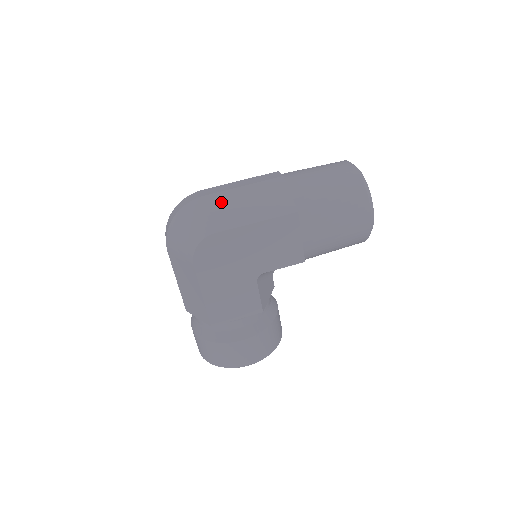
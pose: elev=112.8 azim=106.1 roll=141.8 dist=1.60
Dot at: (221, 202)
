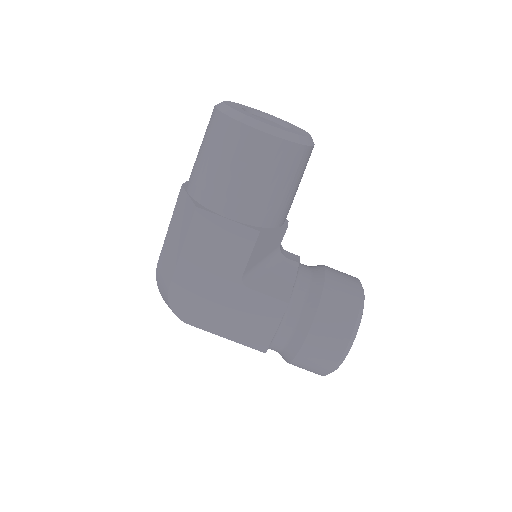
Dot at: (164, 257)
